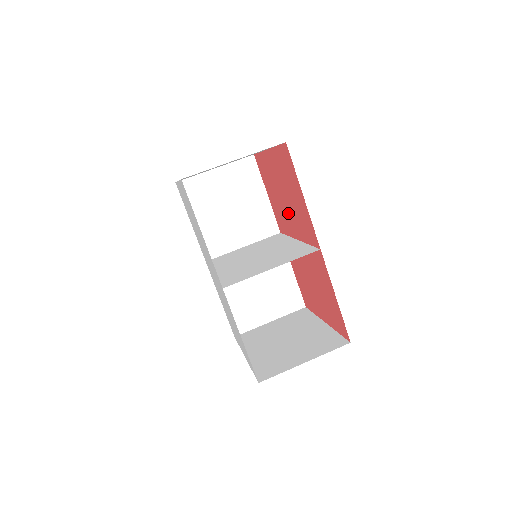
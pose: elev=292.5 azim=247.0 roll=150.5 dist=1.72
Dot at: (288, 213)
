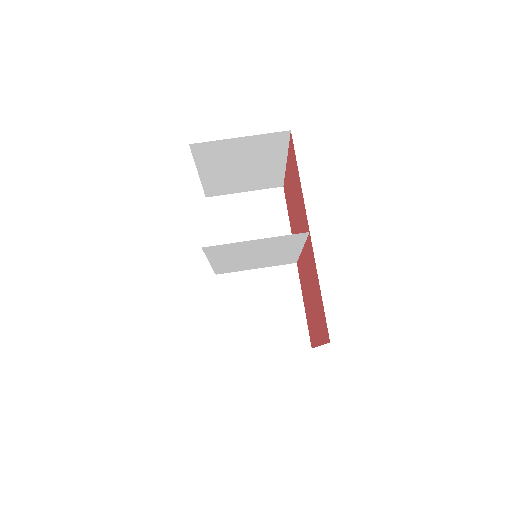
Dot at: (297, 223)
